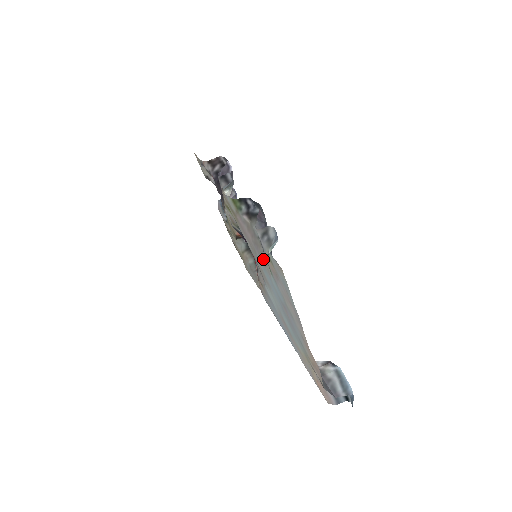
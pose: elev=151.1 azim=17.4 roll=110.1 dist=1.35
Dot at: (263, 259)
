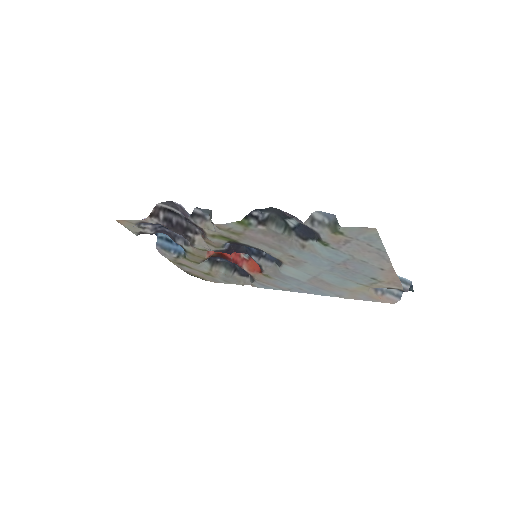
Dot at: (297, 246)
